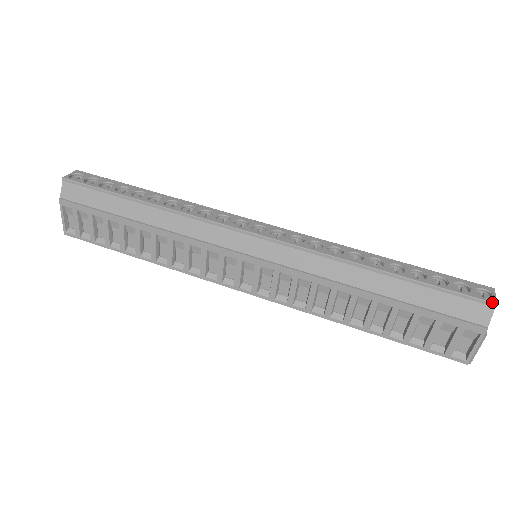
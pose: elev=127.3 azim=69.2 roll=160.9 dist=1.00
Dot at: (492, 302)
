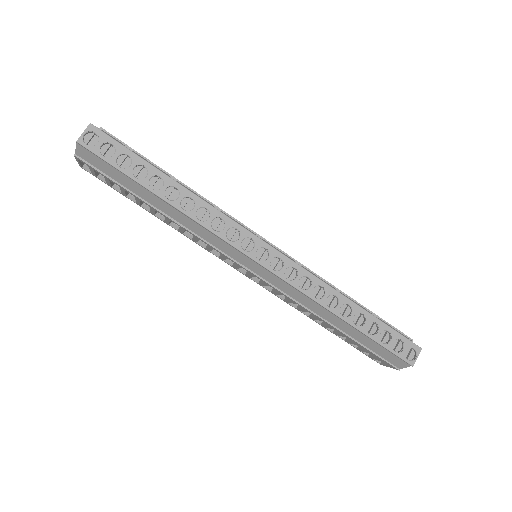
Dot at: (411, 365)
